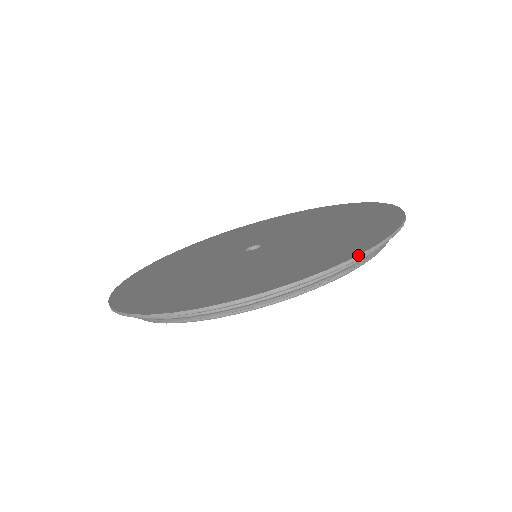
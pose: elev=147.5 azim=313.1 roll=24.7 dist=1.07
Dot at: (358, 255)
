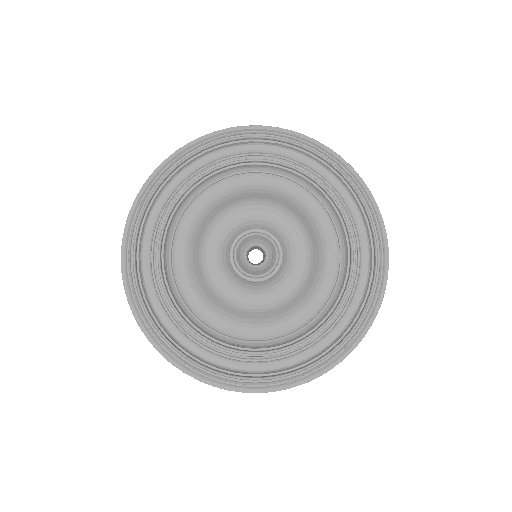
Dot at: (239, 127)
